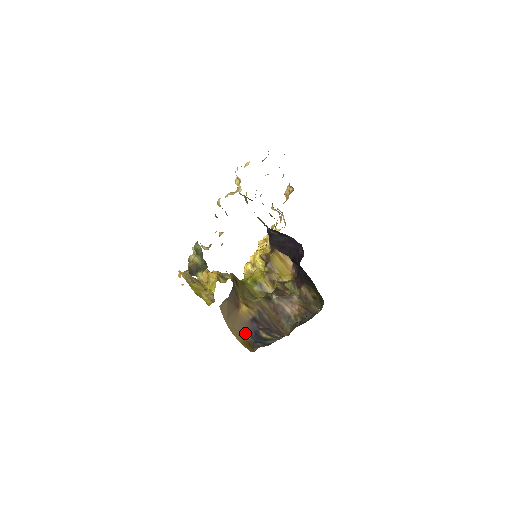
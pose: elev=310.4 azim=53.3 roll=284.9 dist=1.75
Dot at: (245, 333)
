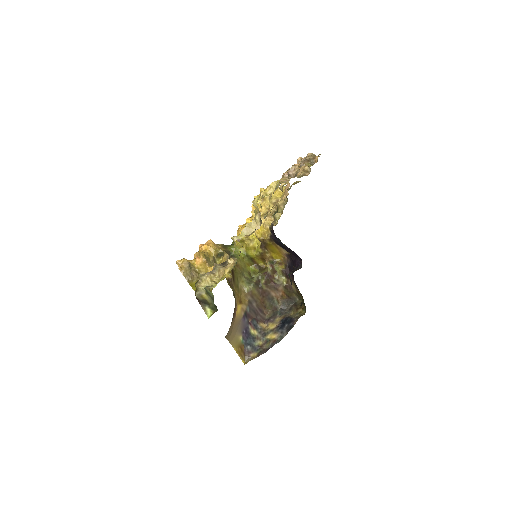
Dot at: (238, 335)
